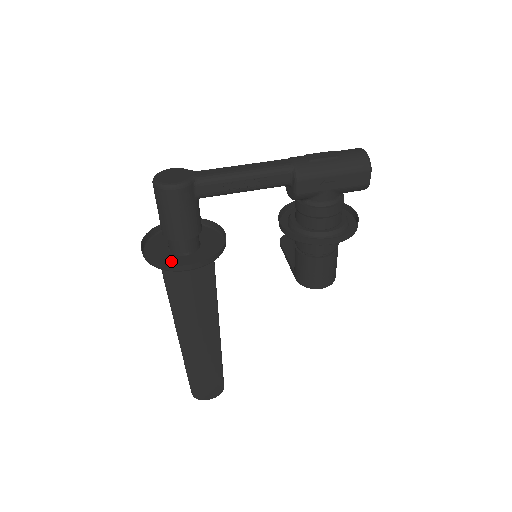
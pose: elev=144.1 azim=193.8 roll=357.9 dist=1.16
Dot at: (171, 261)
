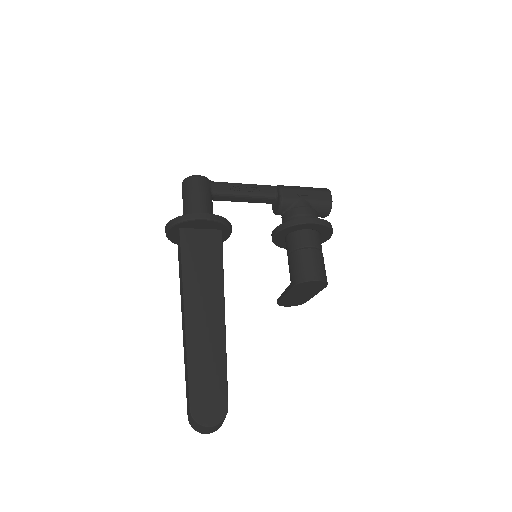
Dot at: (189, 226)
